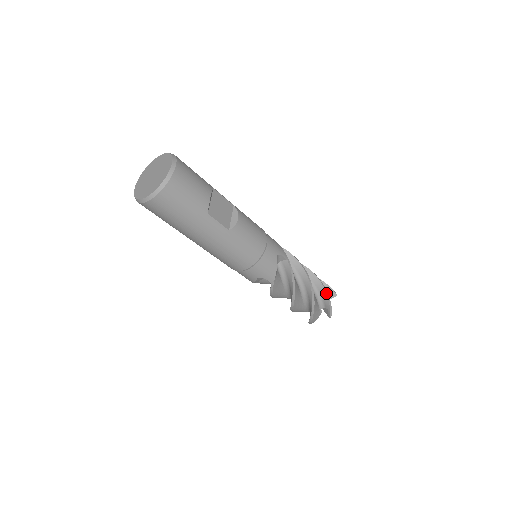
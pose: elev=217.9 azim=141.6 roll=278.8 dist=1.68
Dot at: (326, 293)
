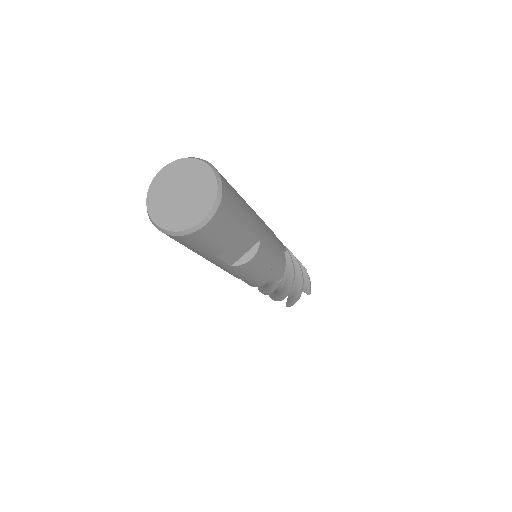
Dot at: (298, 298)
